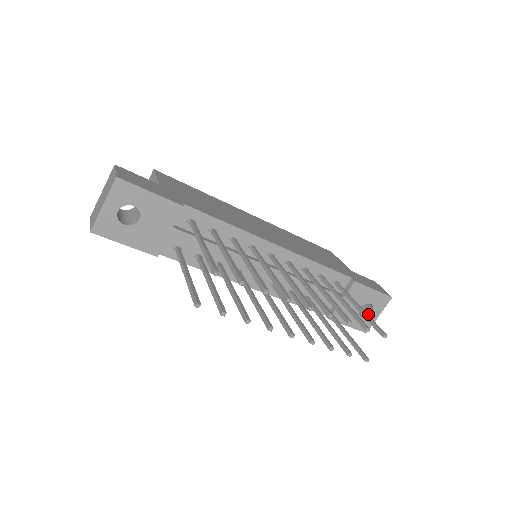
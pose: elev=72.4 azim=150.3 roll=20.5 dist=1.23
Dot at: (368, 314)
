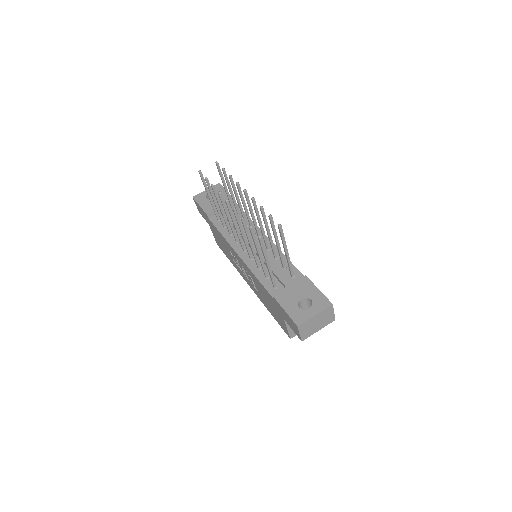
Dot at: (306, 310)
